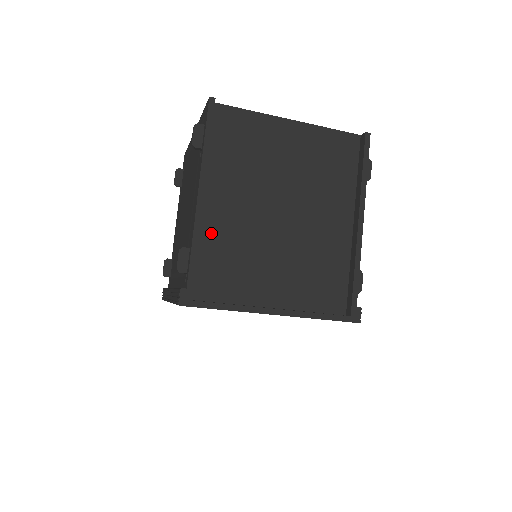
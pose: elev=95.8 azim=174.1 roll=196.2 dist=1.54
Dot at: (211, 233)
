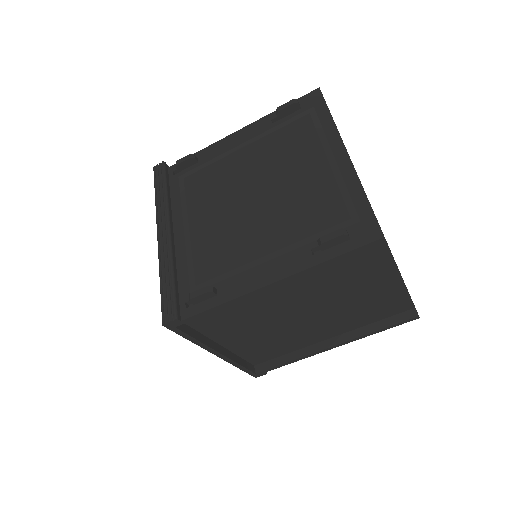
Dot at: occluded
